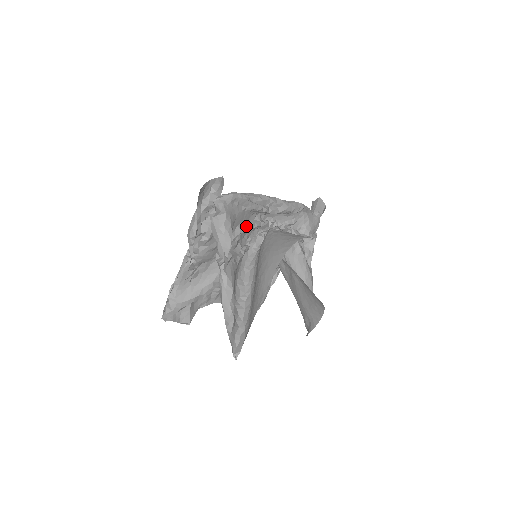
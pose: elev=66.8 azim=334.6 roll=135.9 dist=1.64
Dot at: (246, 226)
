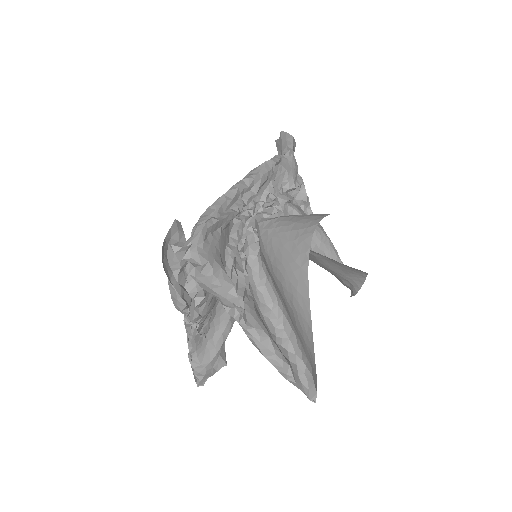
Dot at: (232, 244)
